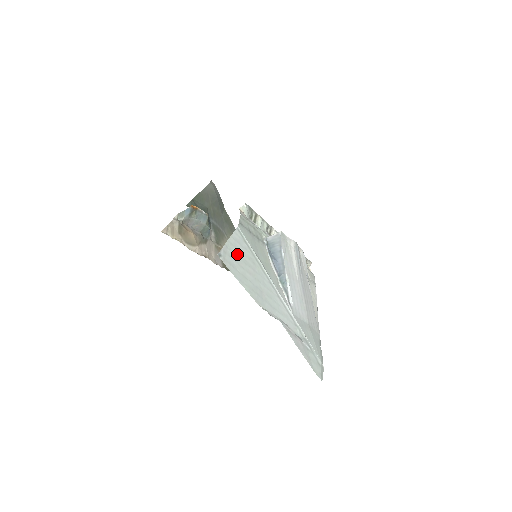
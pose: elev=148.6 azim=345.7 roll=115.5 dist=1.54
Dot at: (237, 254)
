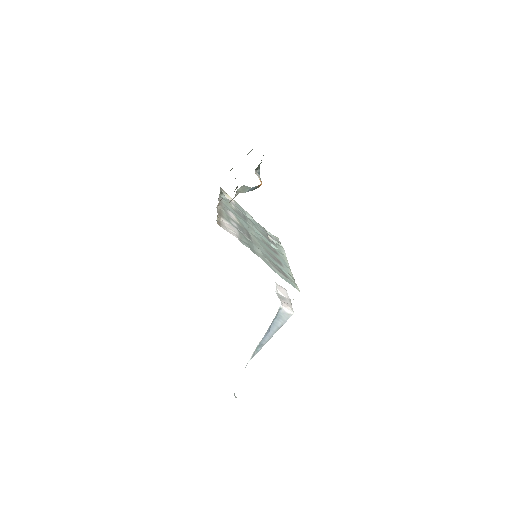
Dot at: occluded
